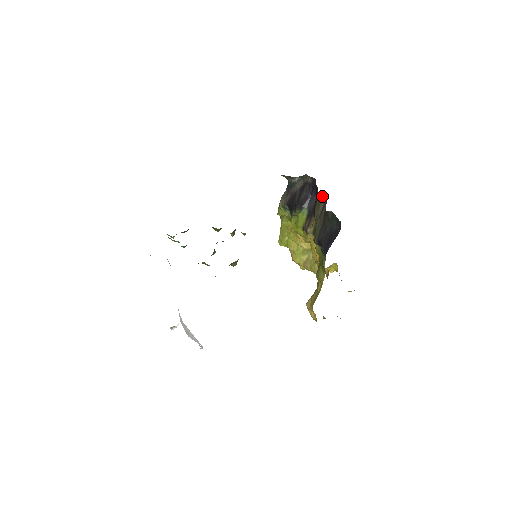
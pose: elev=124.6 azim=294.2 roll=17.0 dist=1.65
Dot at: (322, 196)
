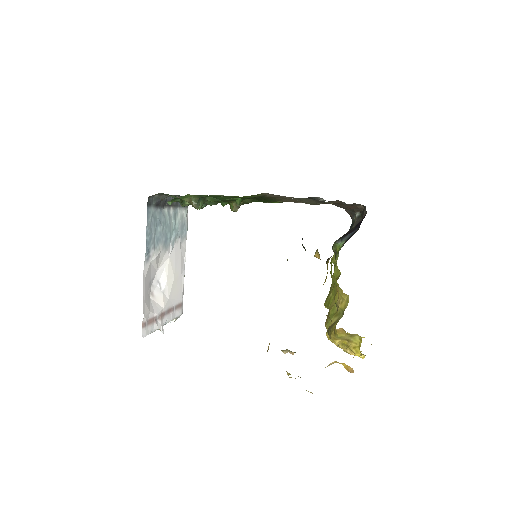
Dot at: (345, 206)
